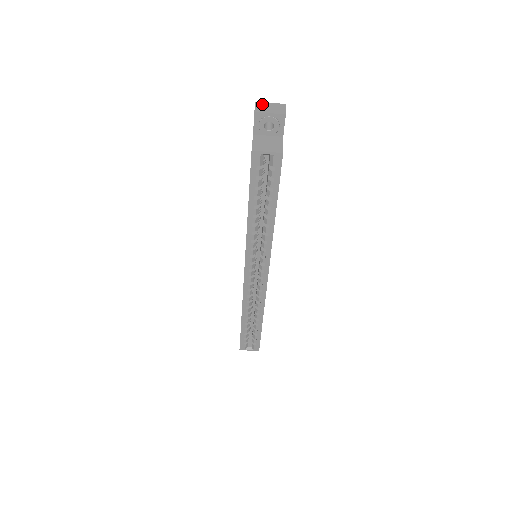
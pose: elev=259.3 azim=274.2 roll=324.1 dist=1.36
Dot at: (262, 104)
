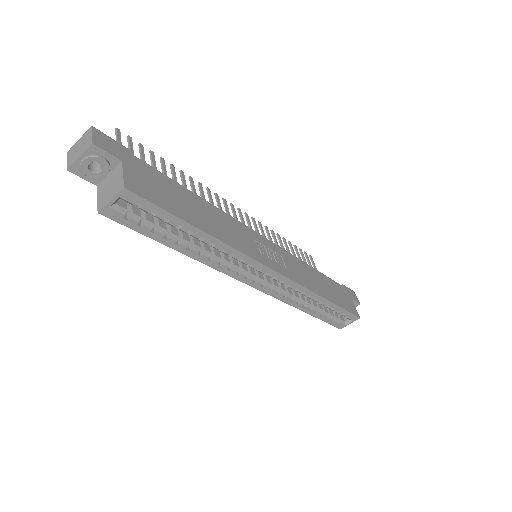
Dot at: (72, 150)
